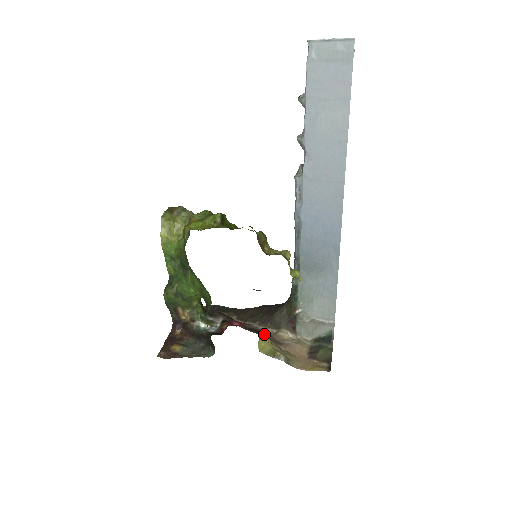
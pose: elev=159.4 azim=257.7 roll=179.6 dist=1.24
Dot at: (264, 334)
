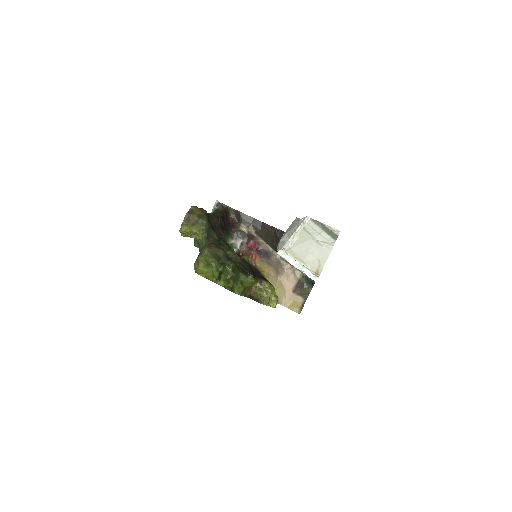
Dot at: occluded
